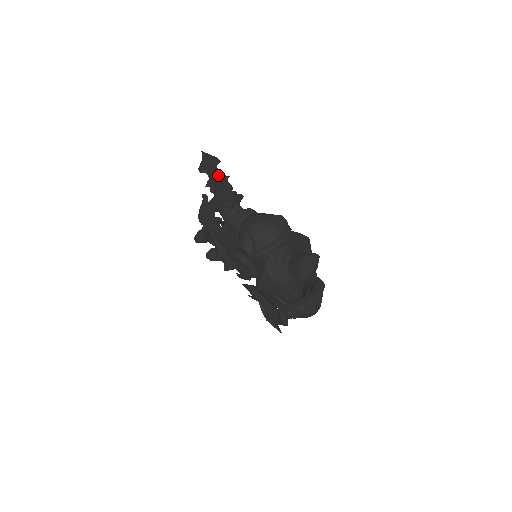
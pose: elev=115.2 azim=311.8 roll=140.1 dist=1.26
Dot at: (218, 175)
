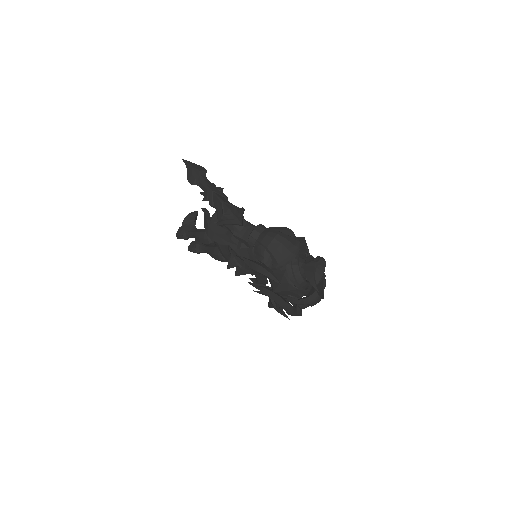
Dot at: (214, 189)
